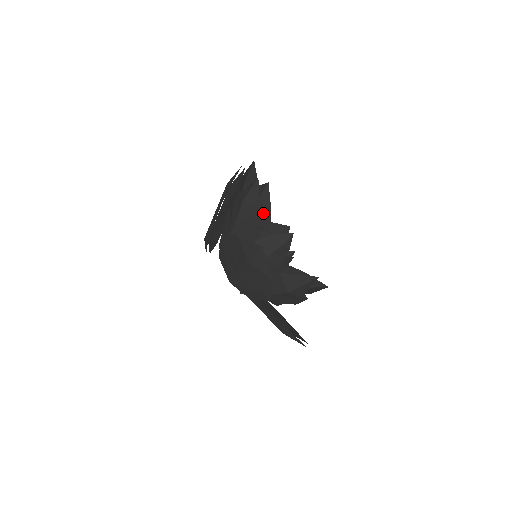
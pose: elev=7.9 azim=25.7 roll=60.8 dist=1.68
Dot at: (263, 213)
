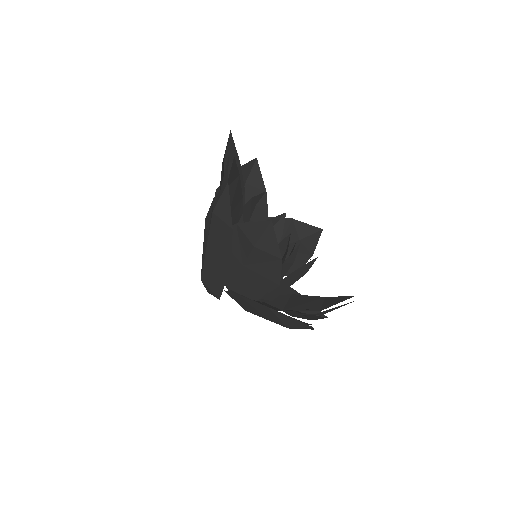
Dot at: occluded
